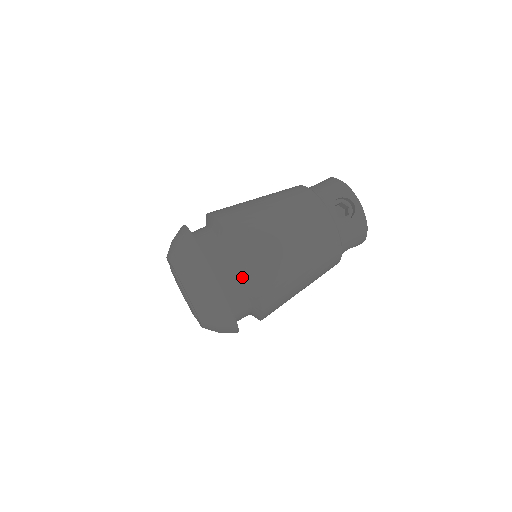
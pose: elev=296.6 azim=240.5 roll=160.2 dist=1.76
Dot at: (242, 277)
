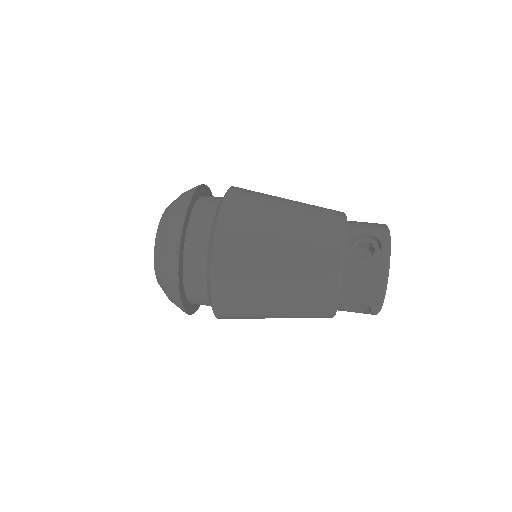
Dot at: (210, 239)
